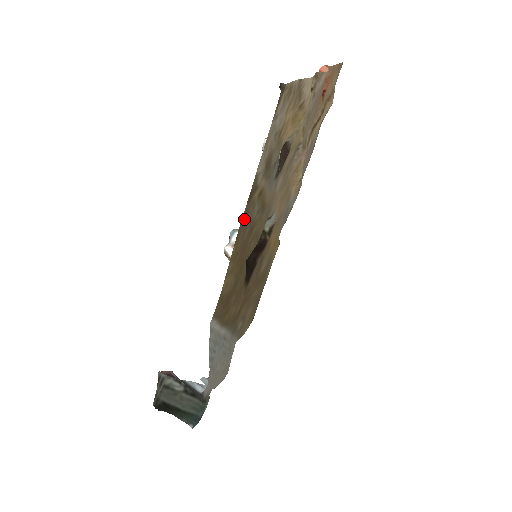
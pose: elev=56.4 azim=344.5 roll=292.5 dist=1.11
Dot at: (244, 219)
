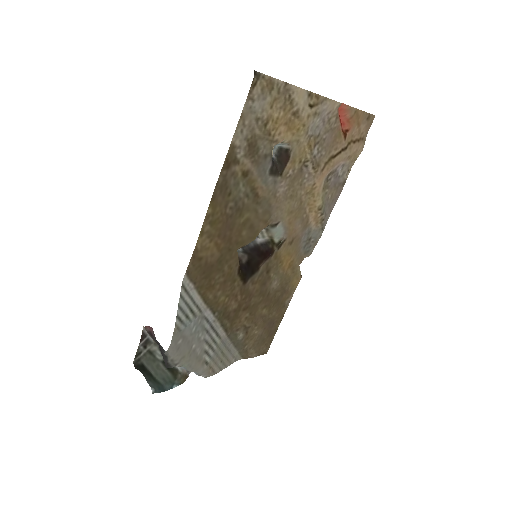
Dot at: (222, 185)
